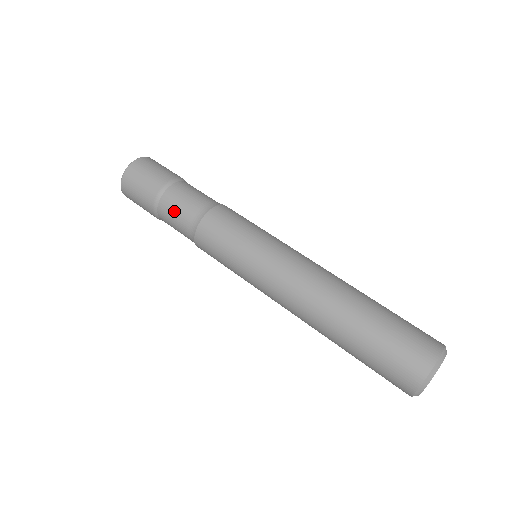
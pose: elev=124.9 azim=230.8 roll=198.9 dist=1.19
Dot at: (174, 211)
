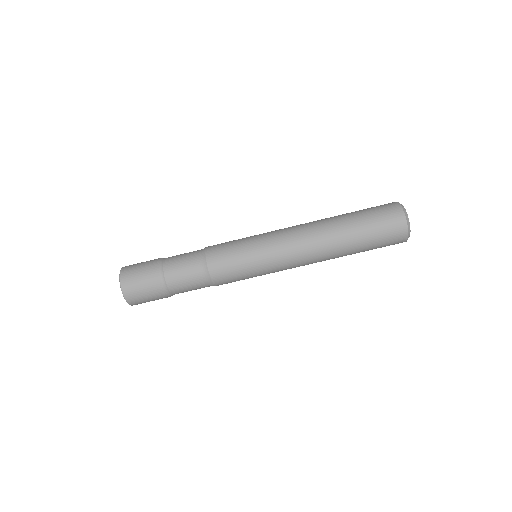
Dot at: (187, 288)
